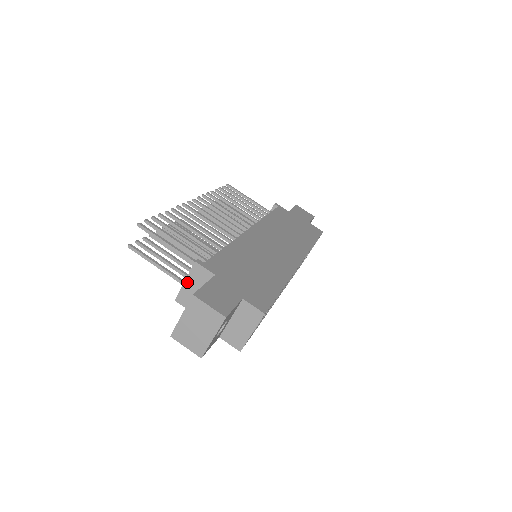
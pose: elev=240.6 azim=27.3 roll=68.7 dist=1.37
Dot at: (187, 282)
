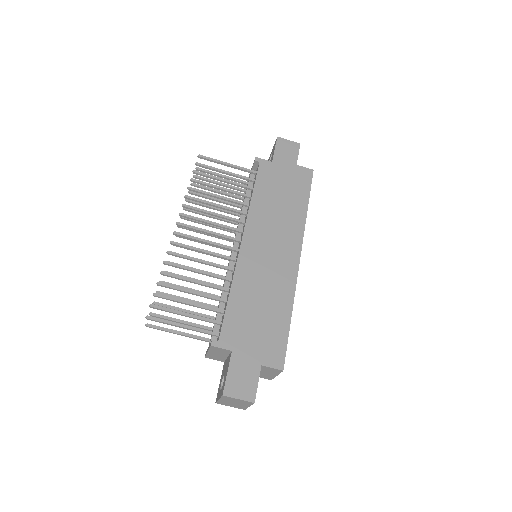
Dot at: (210, 352)
